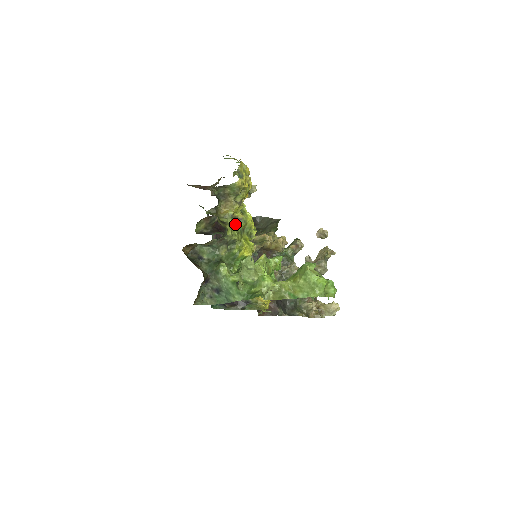
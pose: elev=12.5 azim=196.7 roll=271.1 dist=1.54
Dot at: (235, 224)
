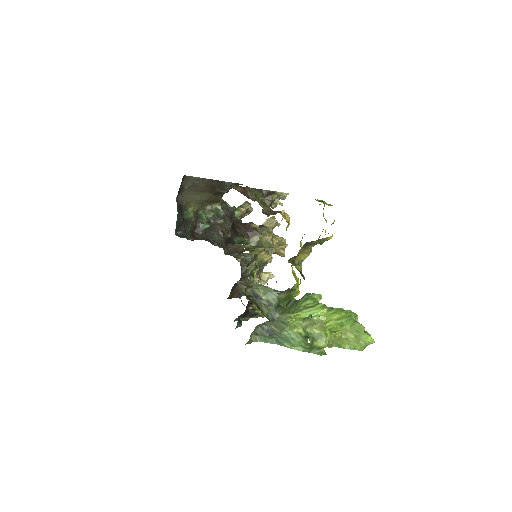
Dot at: (301, 268)
